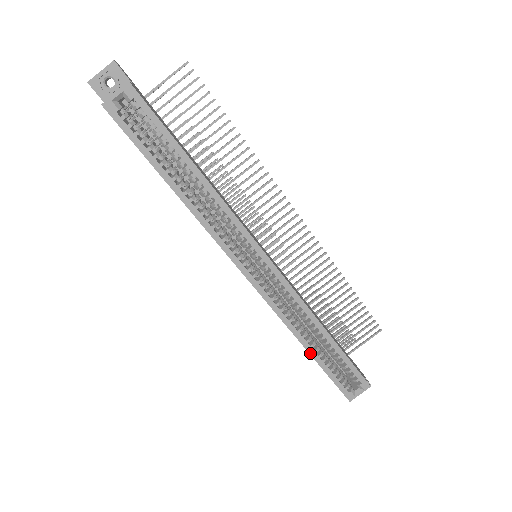
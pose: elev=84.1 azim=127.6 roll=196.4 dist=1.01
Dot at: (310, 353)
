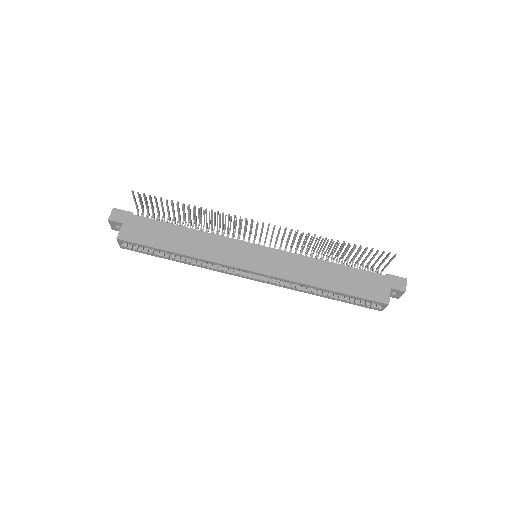
Dot at: (326, 297)
